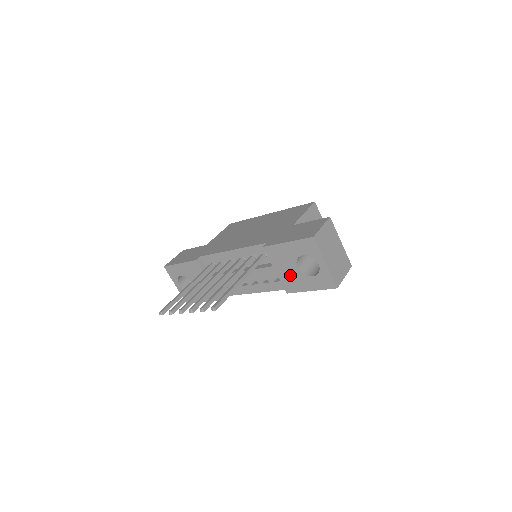
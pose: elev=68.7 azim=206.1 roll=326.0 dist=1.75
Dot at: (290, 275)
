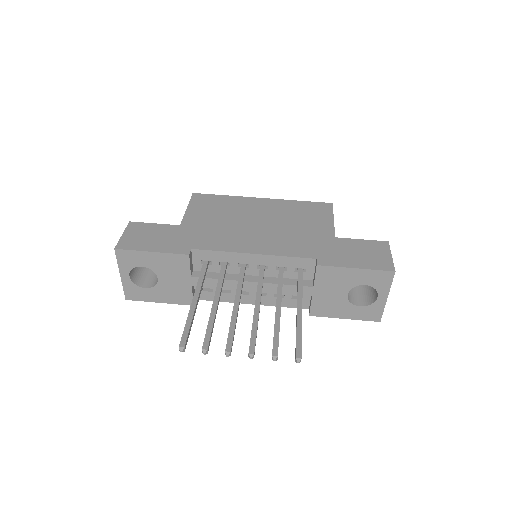
Dot at: (330, 300)
